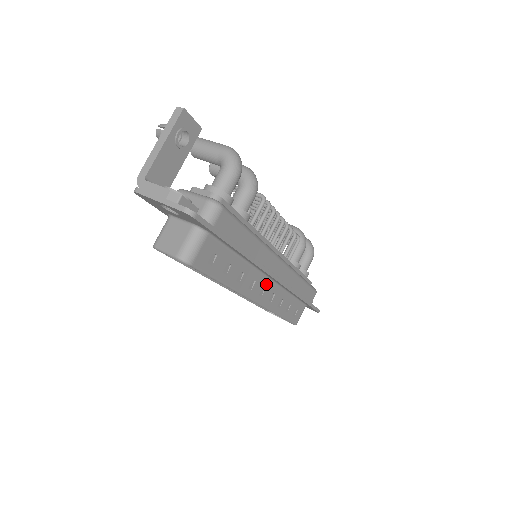
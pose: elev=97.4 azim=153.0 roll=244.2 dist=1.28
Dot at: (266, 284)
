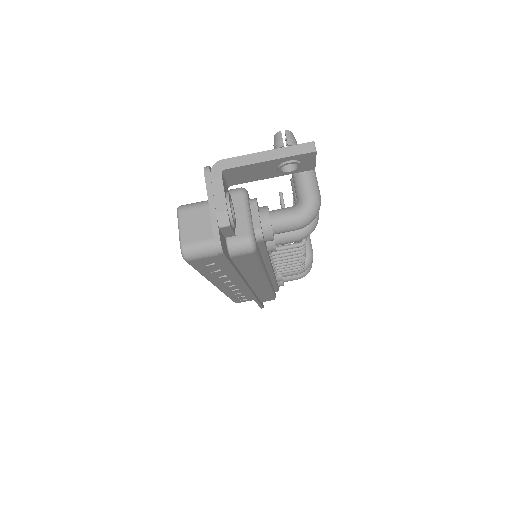
Dot at: (238, 284)
